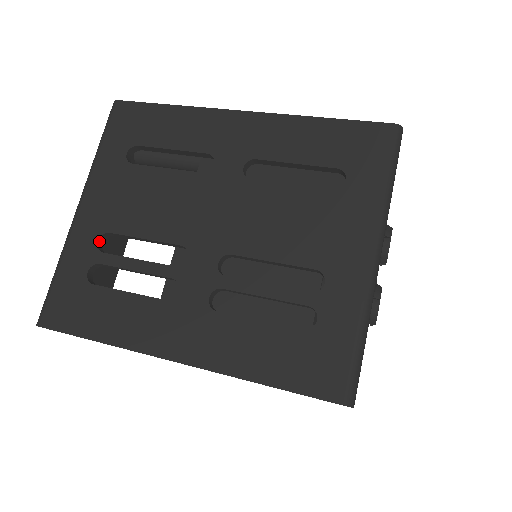
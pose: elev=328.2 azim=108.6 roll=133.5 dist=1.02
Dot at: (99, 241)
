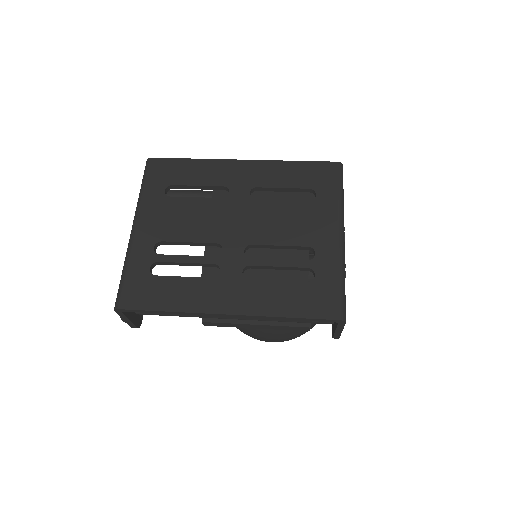
Dot at: (154, 248)
